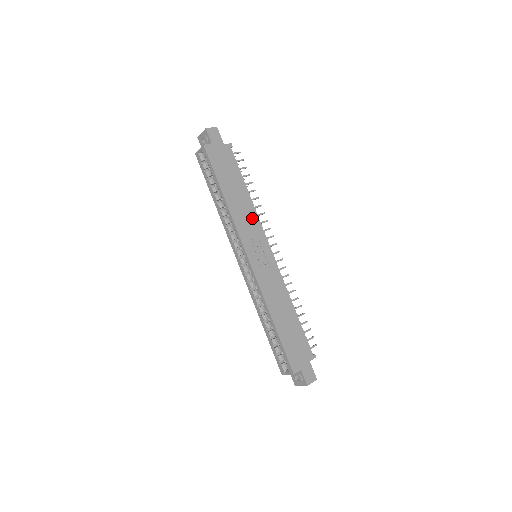
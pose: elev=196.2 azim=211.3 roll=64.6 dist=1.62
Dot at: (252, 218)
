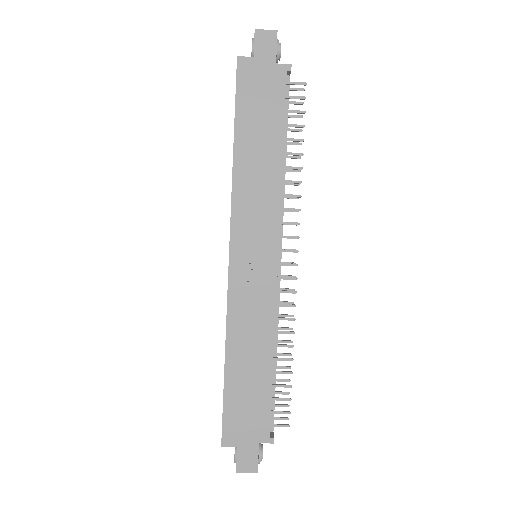
Dot at: (268, 197)
